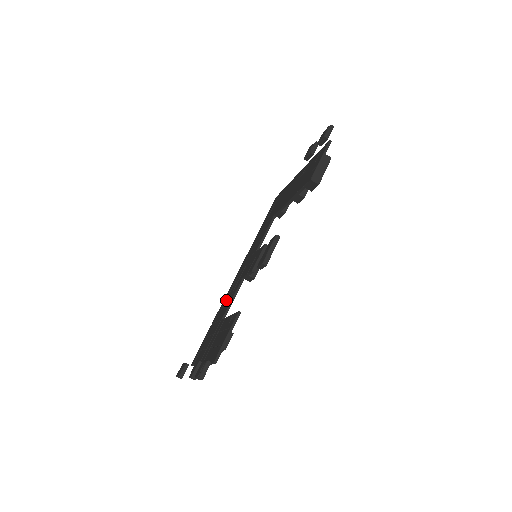
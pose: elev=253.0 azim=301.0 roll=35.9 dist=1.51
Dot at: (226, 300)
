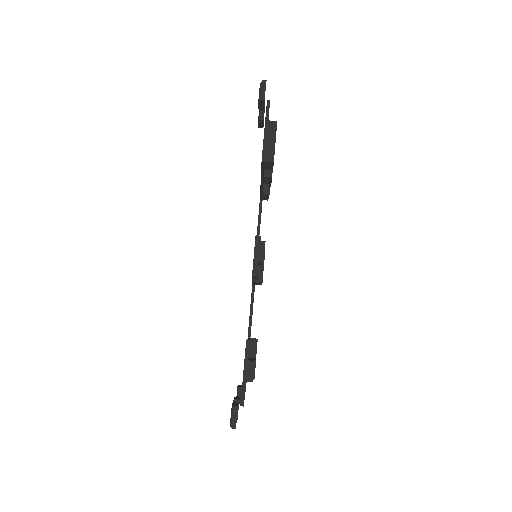
Dot at: occluded
